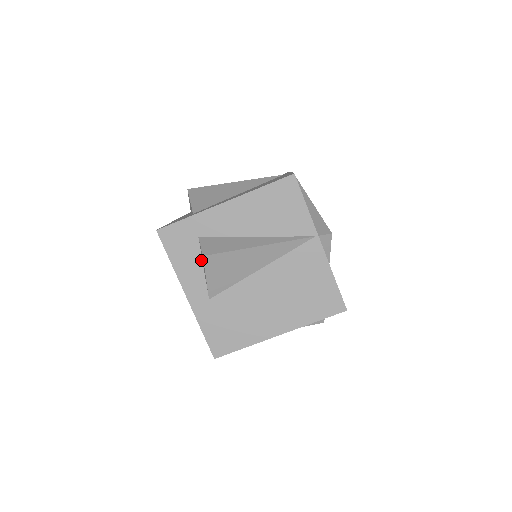
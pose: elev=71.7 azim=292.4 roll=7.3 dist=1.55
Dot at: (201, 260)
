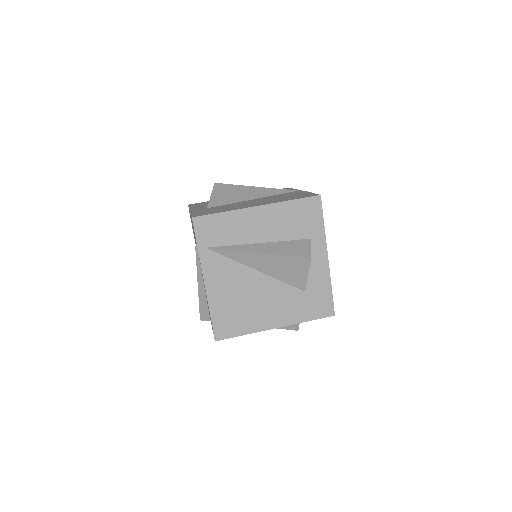
Dot at: occluded
